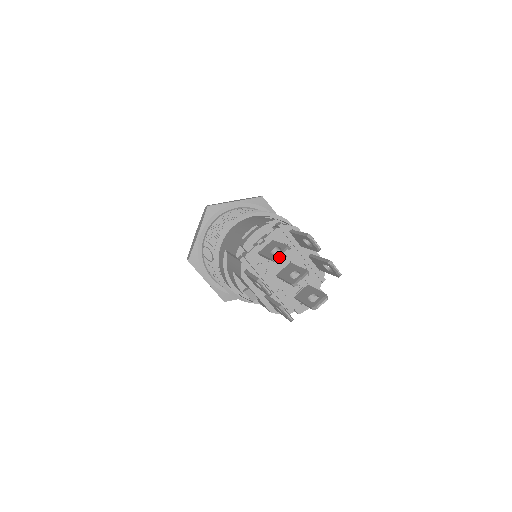
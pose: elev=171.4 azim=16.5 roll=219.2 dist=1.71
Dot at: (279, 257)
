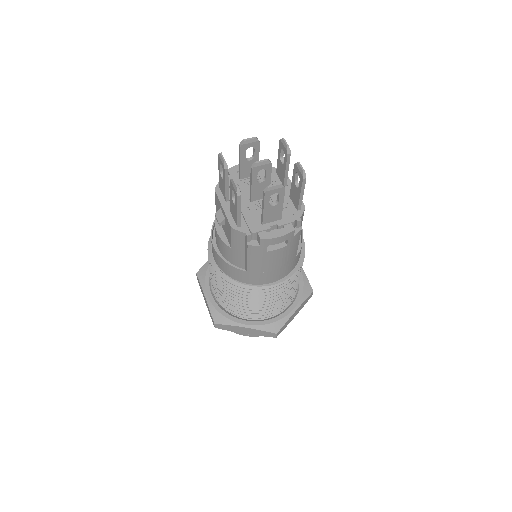
Dot at: (245, 139)
